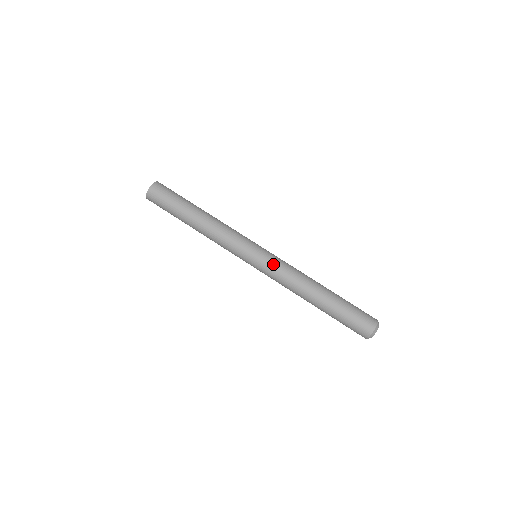
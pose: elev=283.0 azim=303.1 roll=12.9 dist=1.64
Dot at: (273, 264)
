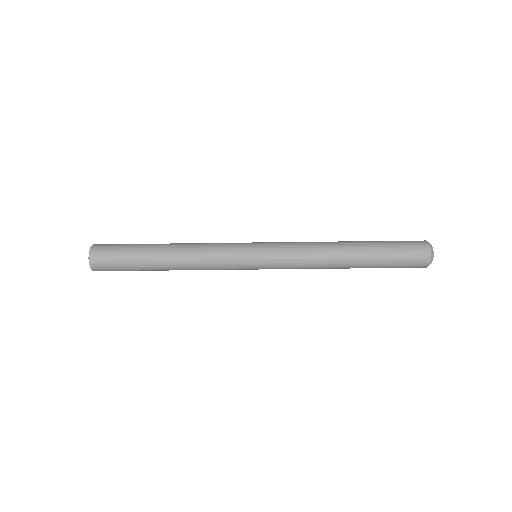
Dot at: (281, 252)
